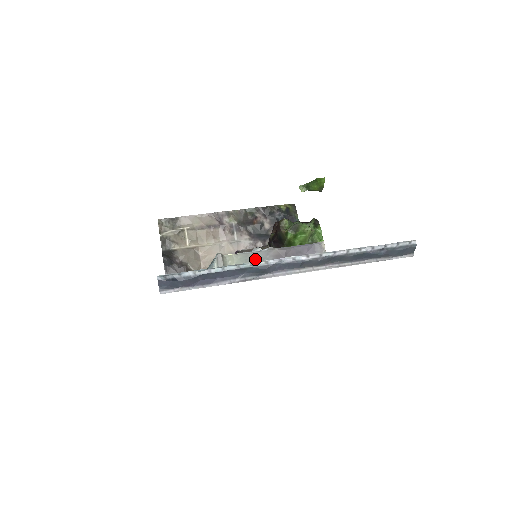
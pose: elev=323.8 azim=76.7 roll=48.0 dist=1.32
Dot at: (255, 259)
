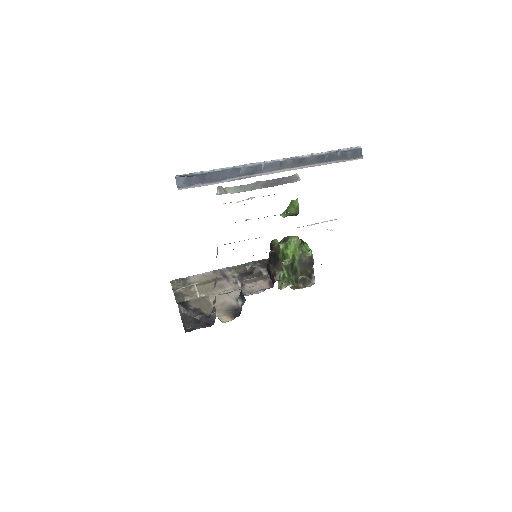
Dot at: (248, 188)
